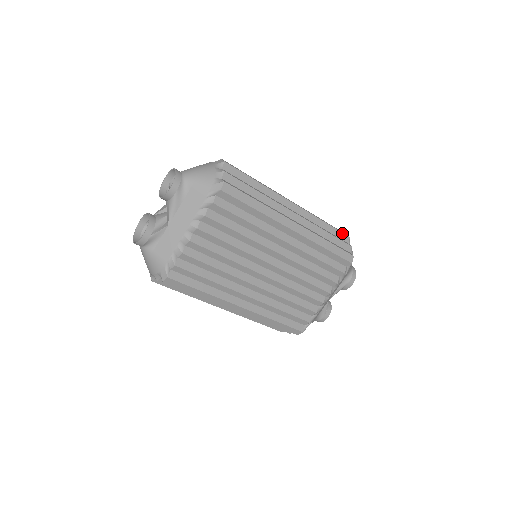
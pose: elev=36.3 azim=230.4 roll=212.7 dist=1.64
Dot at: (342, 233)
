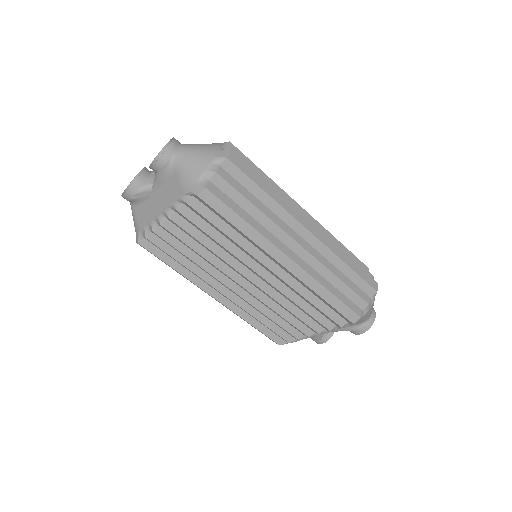
Dot at: (368, 284)
